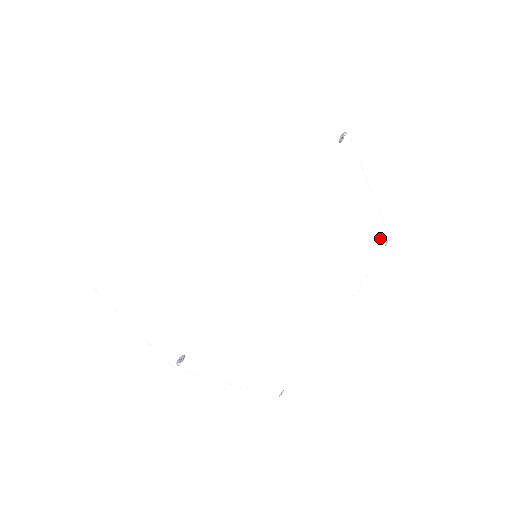
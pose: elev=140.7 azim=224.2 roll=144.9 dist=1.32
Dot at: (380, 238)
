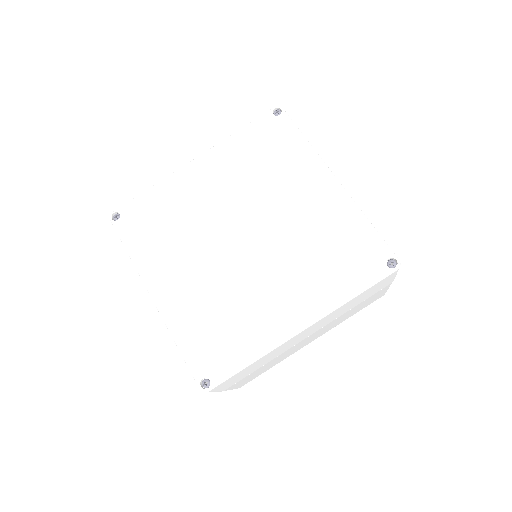
Dot at: (370, 244)
